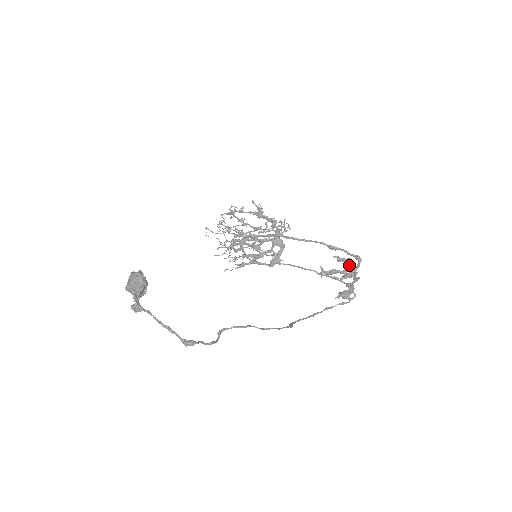
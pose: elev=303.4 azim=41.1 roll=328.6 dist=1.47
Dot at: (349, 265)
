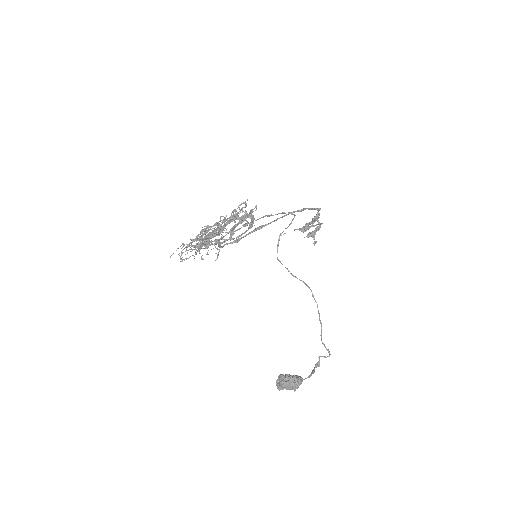
Dot at: occluded
